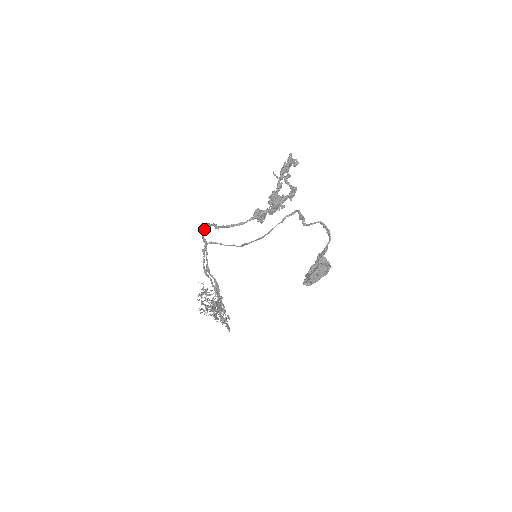
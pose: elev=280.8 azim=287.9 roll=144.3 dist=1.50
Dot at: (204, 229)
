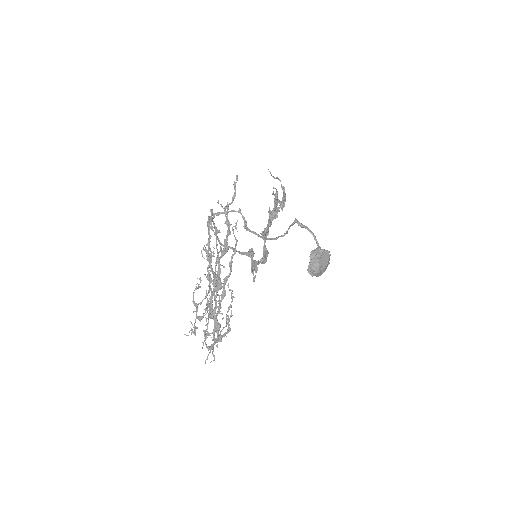
Dot at: (209, 218)
